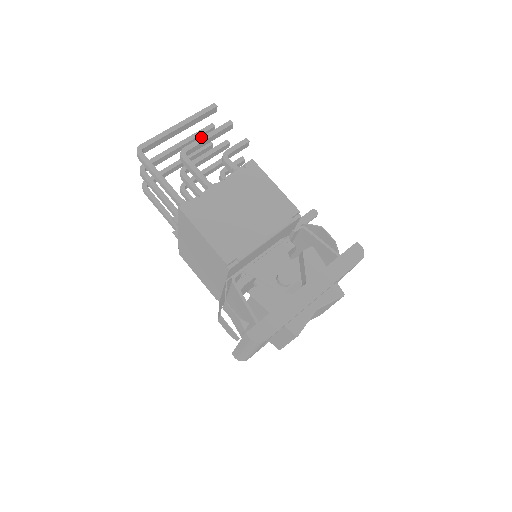
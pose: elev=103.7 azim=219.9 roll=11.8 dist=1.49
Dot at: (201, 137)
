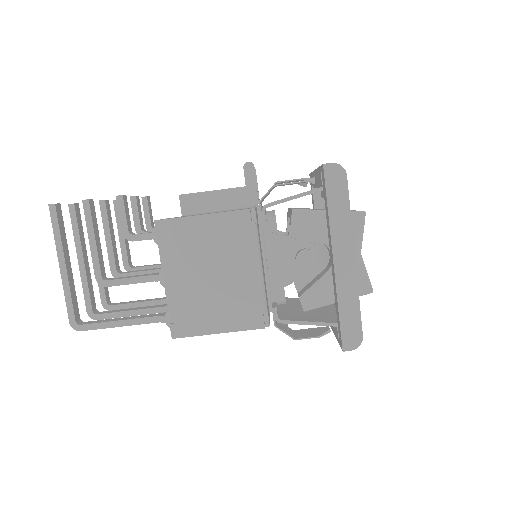
Dot at: (90, 250)
